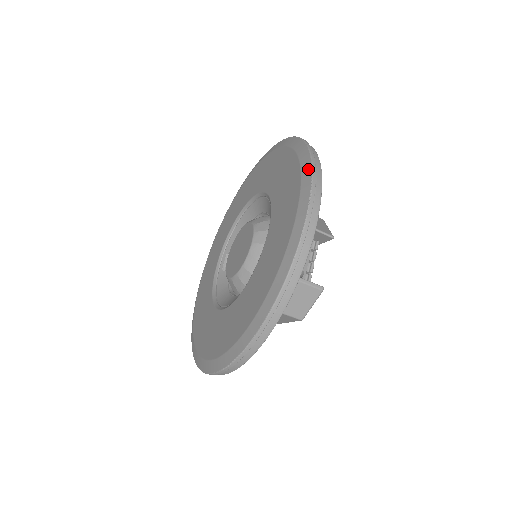
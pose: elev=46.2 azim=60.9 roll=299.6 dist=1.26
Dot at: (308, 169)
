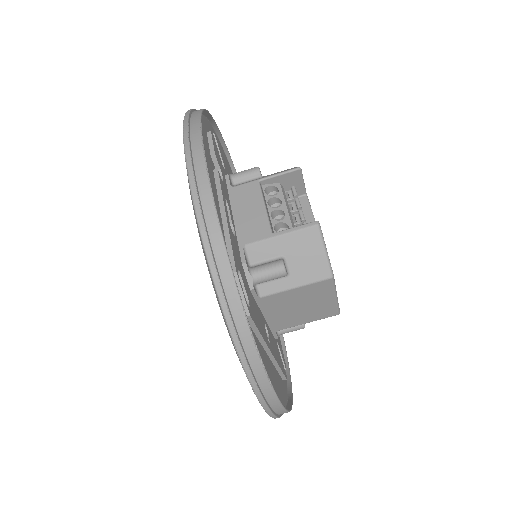
Dot at: occluded
